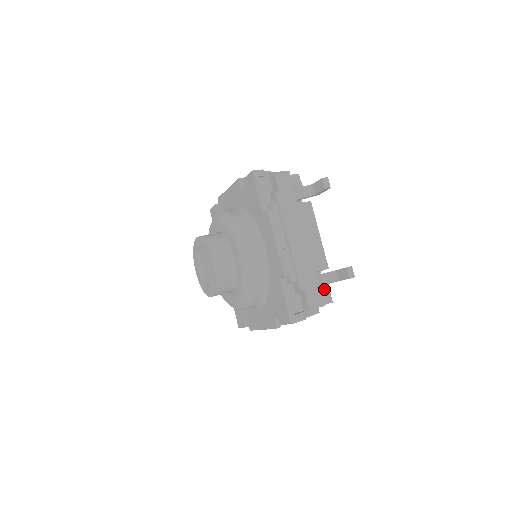
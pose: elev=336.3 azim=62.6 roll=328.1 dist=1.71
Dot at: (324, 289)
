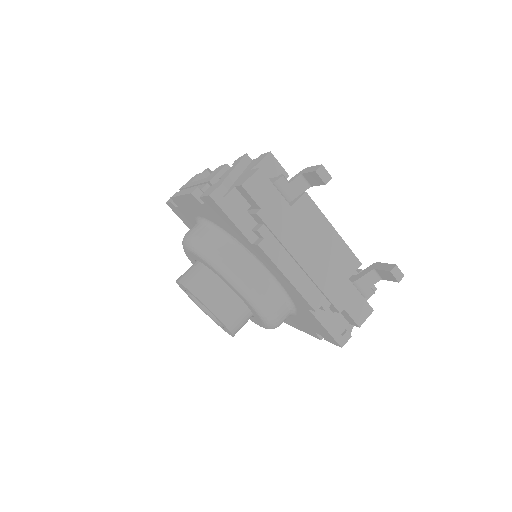
Dot at: (367, 295)
